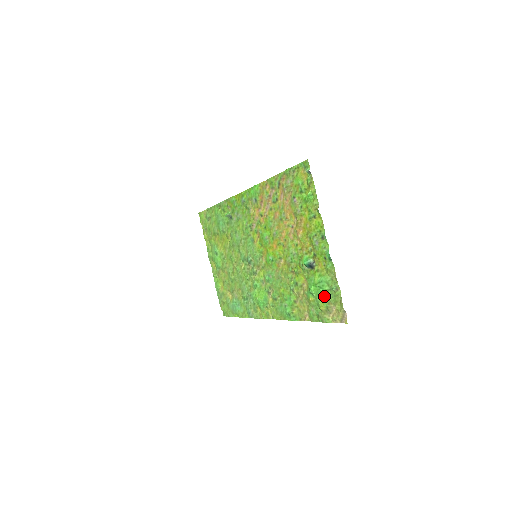
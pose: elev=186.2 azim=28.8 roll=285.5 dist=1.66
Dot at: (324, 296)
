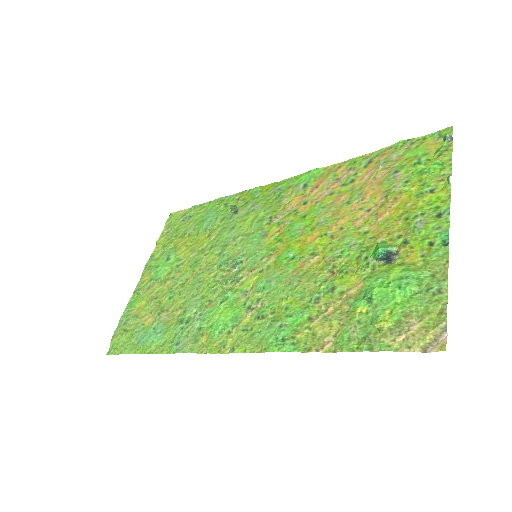
Dot at: (400, 302)
